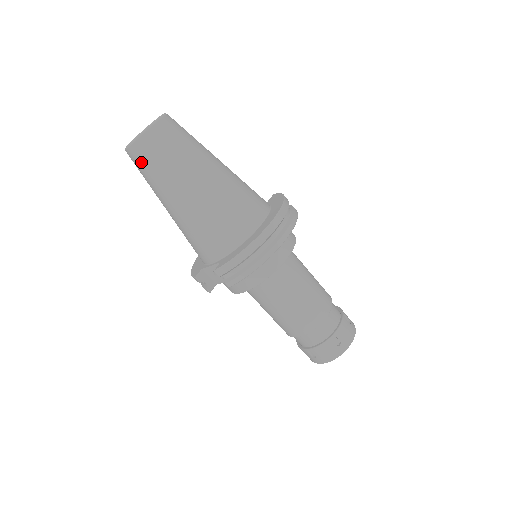
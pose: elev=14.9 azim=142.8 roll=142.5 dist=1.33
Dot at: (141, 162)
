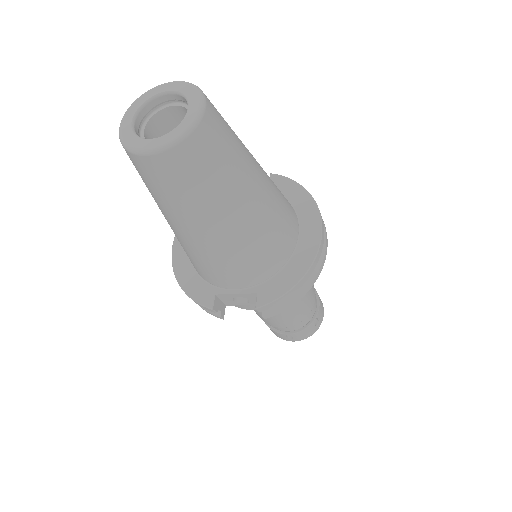
Dot at: (170, 178)
